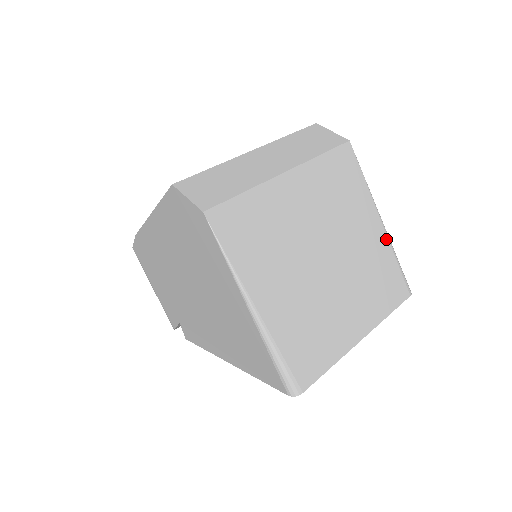
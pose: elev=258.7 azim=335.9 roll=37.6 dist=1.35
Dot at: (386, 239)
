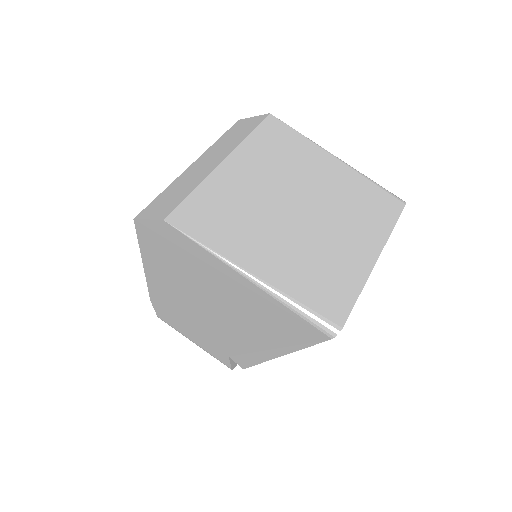
Dot at: (351, 170)
